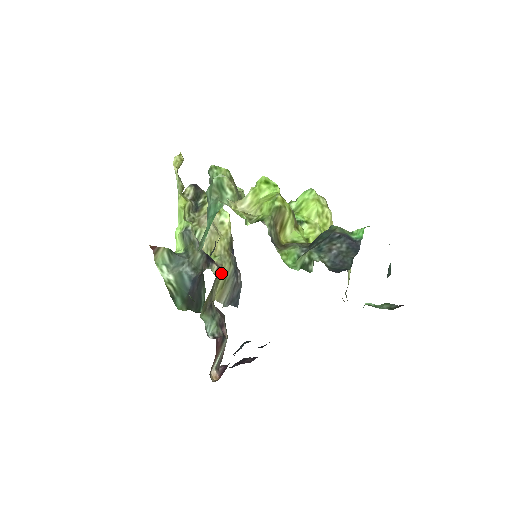
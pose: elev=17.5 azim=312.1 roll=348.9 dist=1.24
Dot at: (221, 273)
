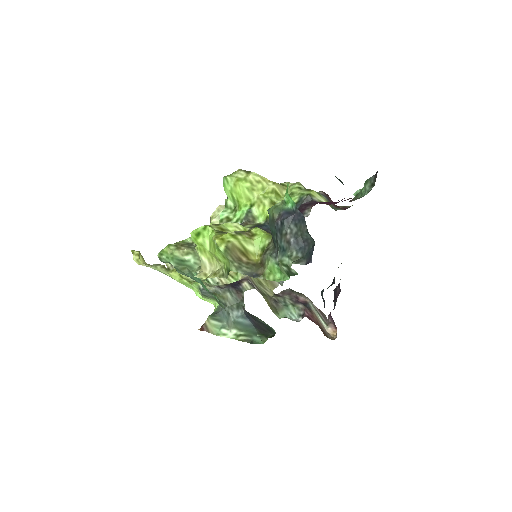
Dot at: occluded
